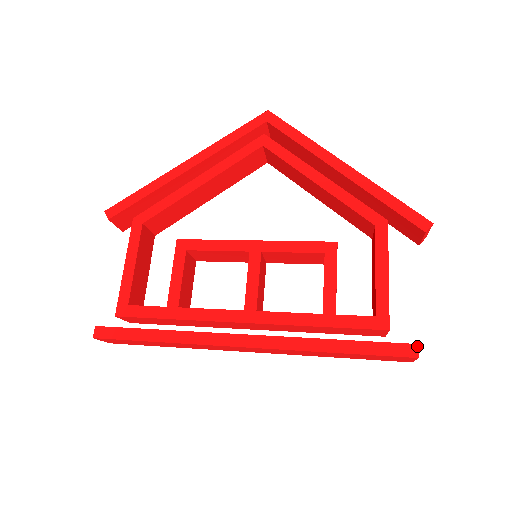
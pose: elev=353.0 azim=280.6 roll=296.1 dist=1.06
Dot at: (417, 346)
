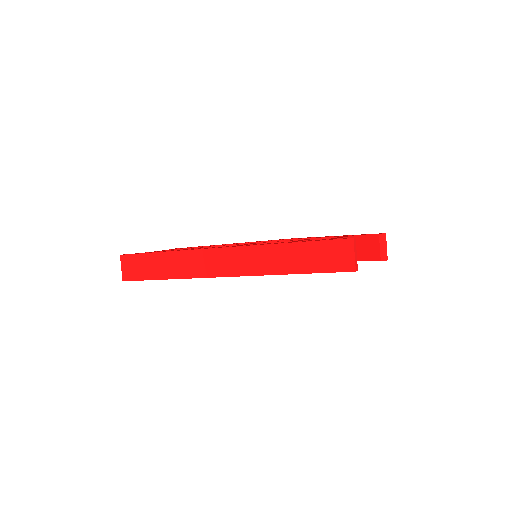
Dot at: (354, 238)
